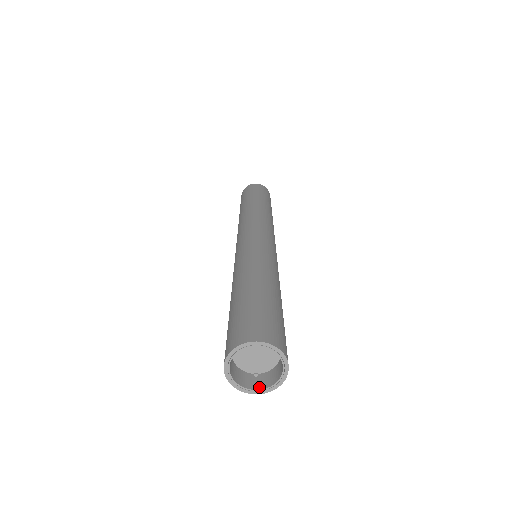
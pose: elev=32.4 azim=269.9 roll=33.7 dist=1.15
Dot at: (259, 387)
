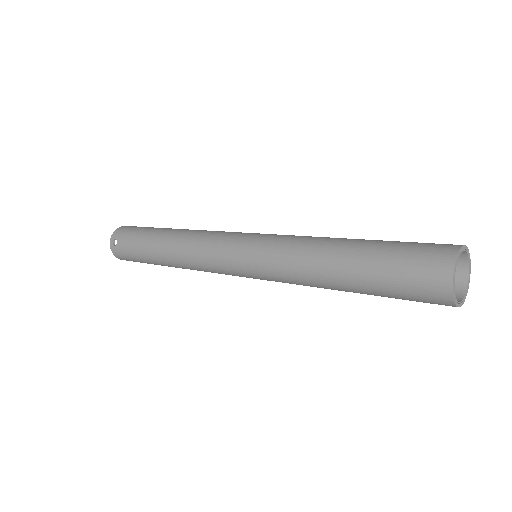
Dot at: (457, 301)
